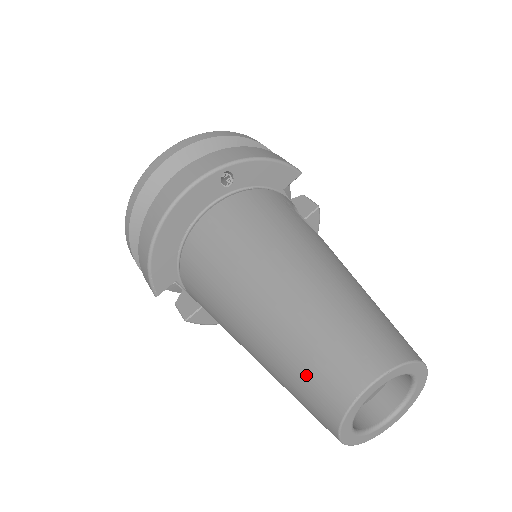
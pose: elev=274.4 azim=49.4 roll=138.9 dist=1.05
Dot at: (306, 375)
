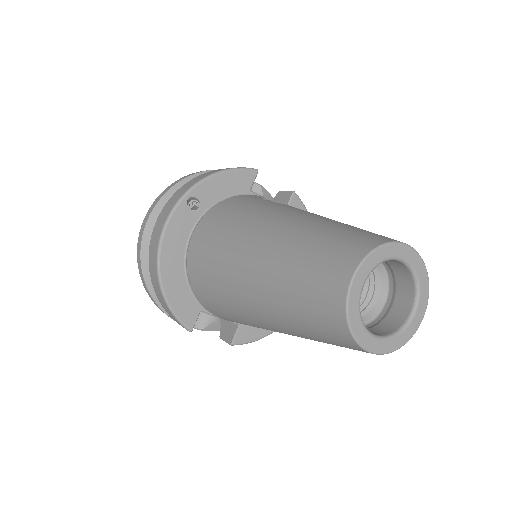
Dot at: (306, 309)
